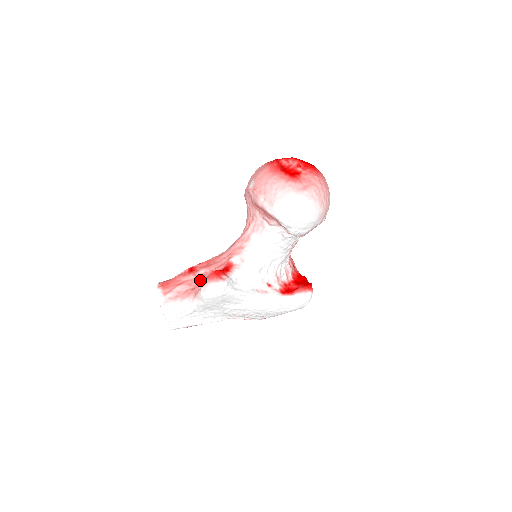
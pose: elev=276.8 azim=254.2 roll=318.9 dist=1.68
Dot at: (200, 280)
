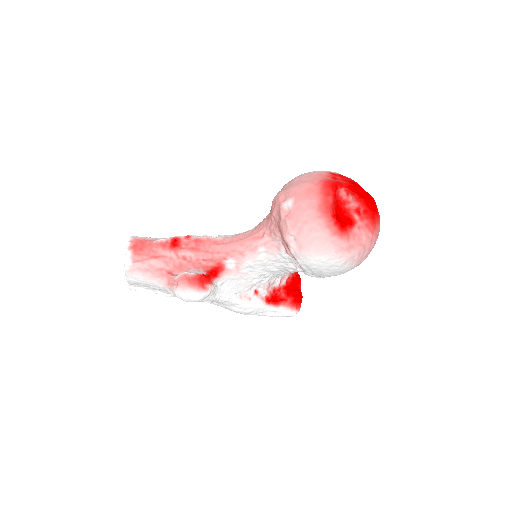
Dot at: (180, 264)
